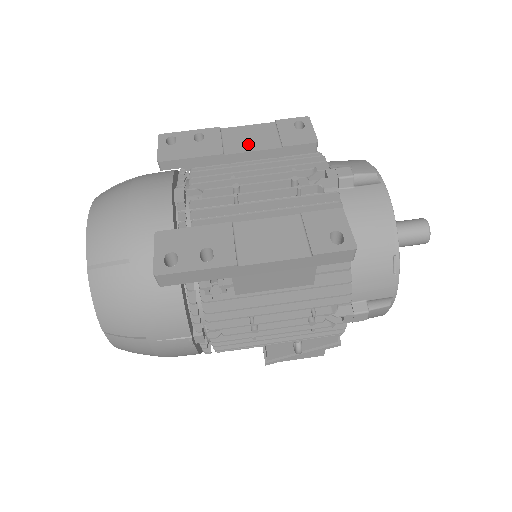
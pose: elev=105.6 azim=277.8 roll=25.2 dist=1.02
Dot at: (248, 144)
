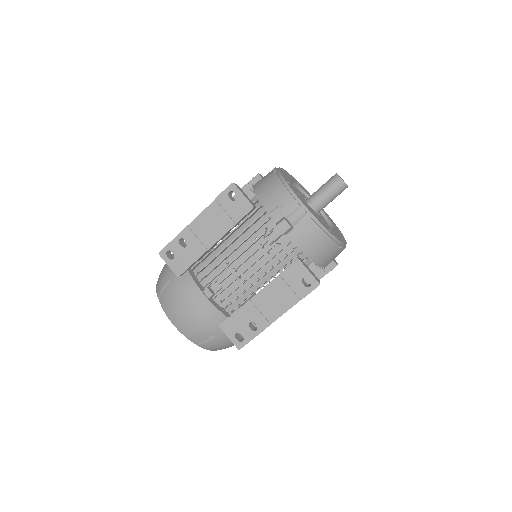
Dot at: (215, 232)
